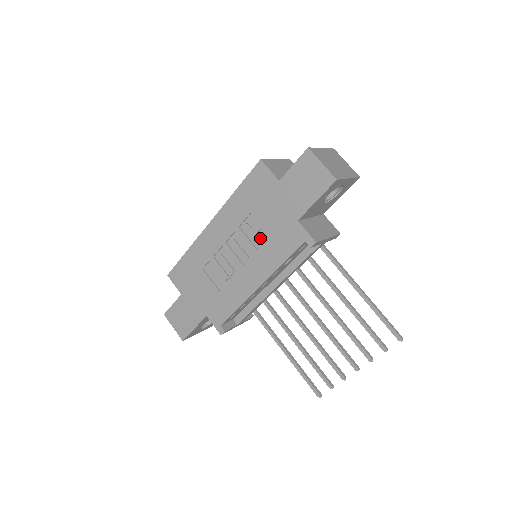
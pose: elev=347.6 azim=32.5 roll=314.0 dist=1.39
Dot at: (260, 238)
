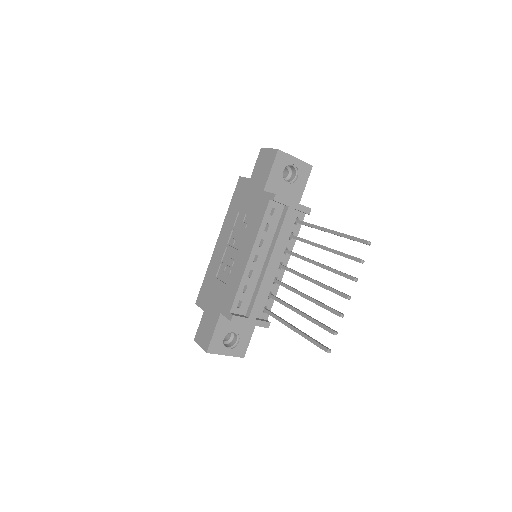
Dot at: (246, 223)
